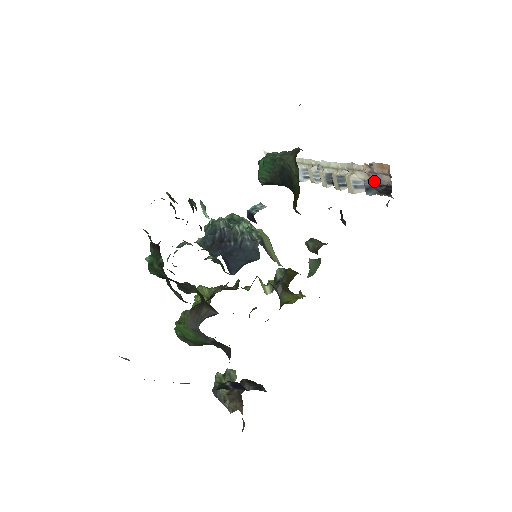
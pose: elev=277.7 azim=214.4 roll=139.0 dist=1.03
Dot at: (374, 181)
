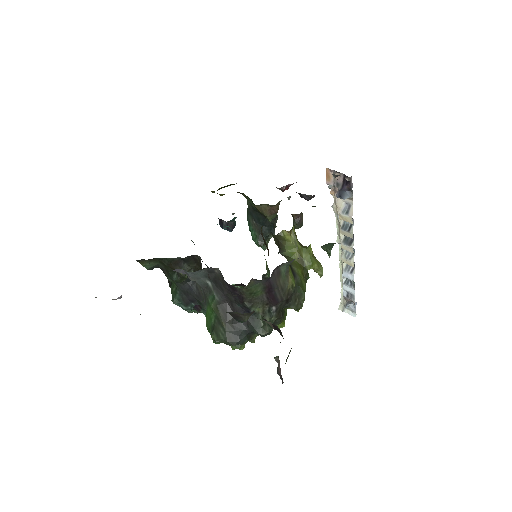
Dot at: (338, 188)
